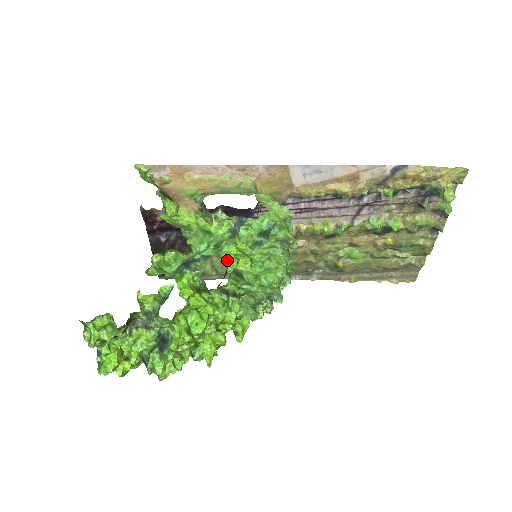
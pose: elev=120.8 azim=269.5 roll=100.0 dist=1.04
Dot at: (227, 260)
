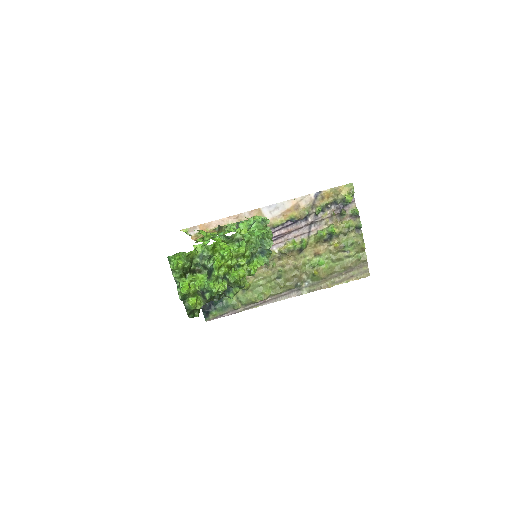
Dot at: occluded
